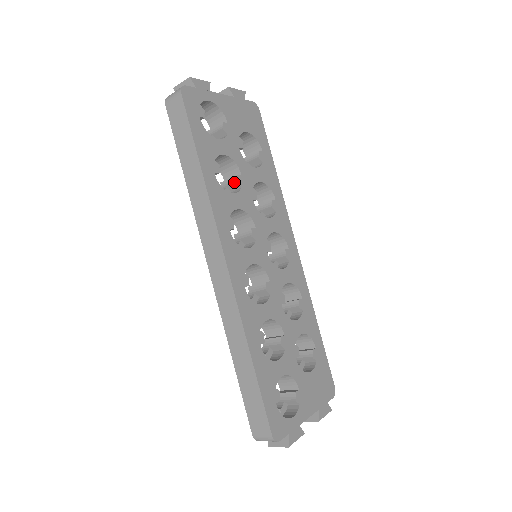
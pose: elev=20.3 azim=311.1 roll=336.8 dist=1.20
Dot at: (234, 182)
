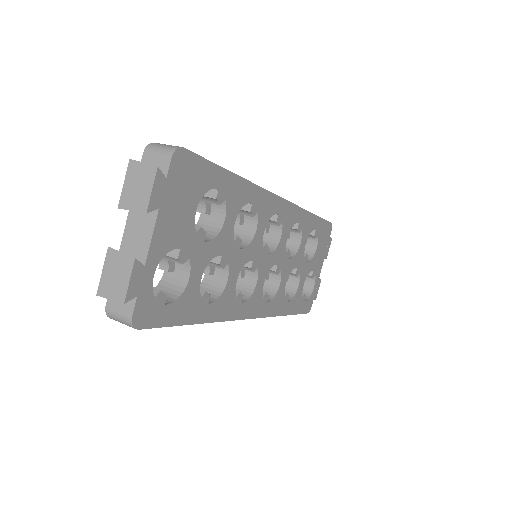
Dot at: (219, 267)
